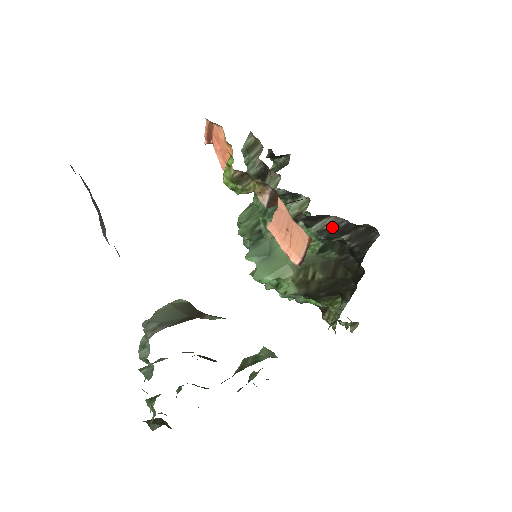
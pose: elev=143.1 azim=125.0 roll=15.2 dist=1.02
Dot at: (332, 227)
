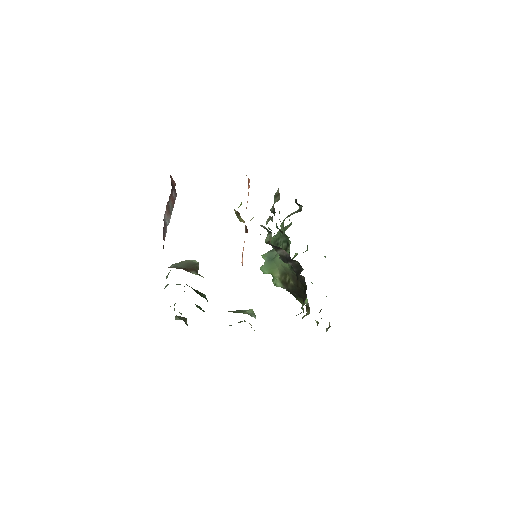
Dot at: (284, 255)
